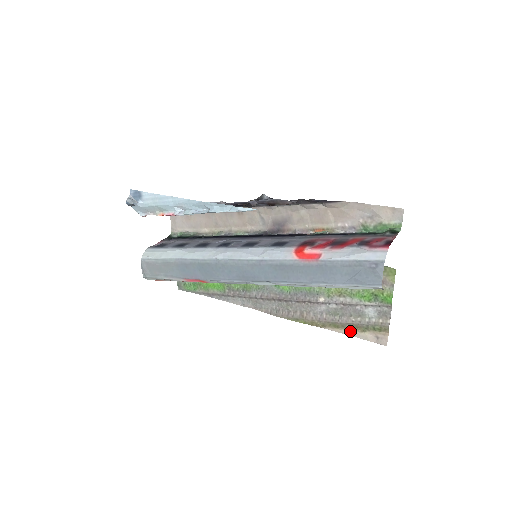
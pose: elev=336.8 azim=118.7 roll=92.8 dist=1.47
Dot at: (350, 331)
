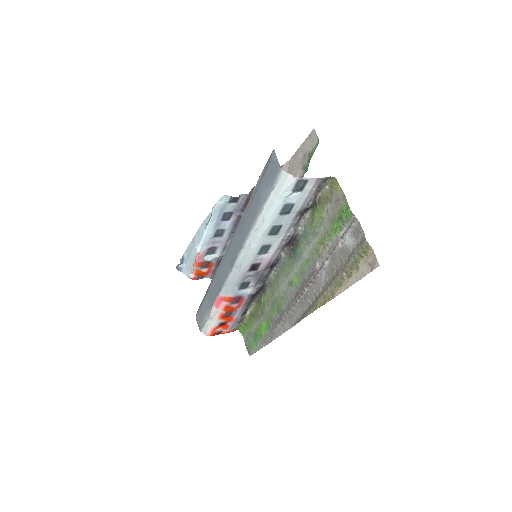
Dot at: (350, 279)
